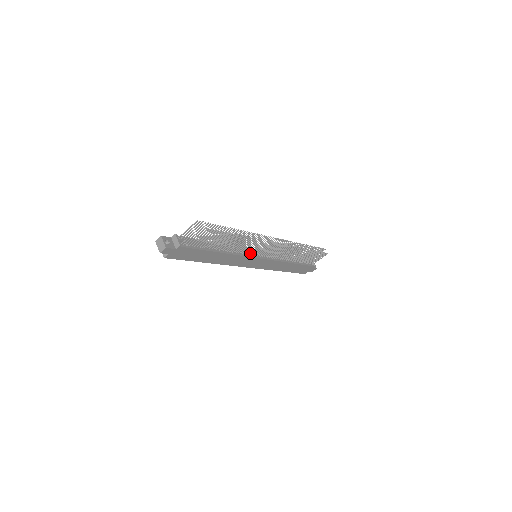
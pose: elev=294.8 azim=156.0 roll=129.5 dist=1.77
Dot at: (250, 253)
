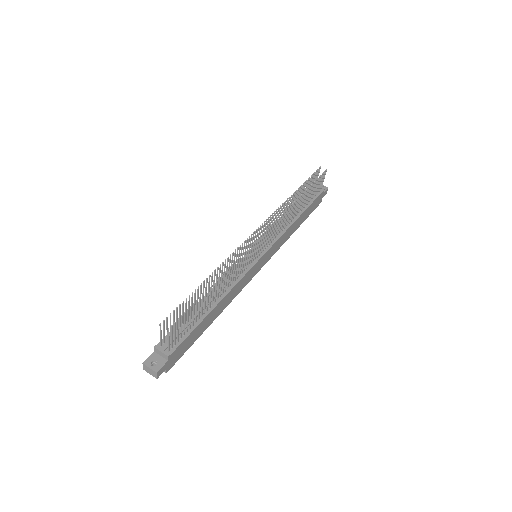
Dot at: occluded
